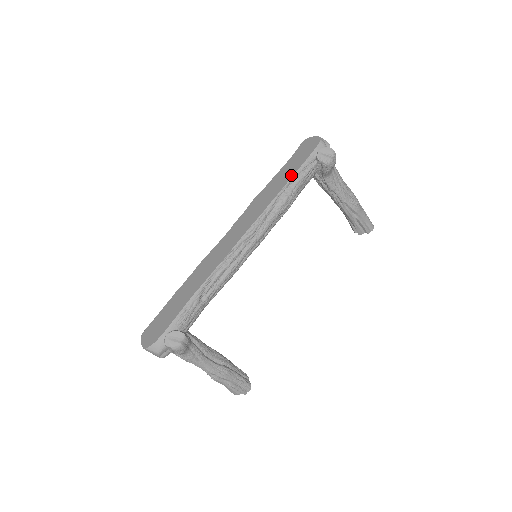
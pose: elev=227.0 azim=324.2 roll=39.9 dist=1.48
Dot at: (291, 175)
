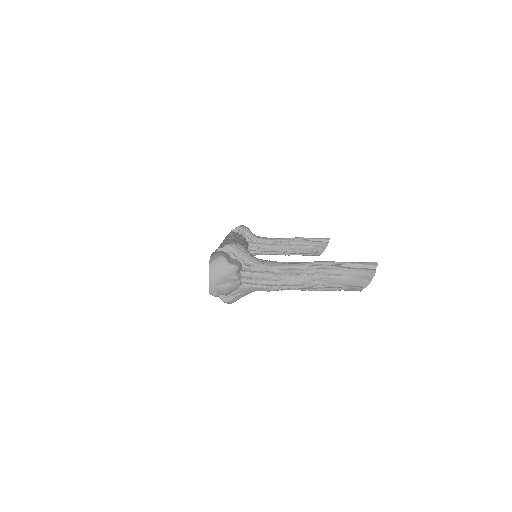
Dot at: occluded
